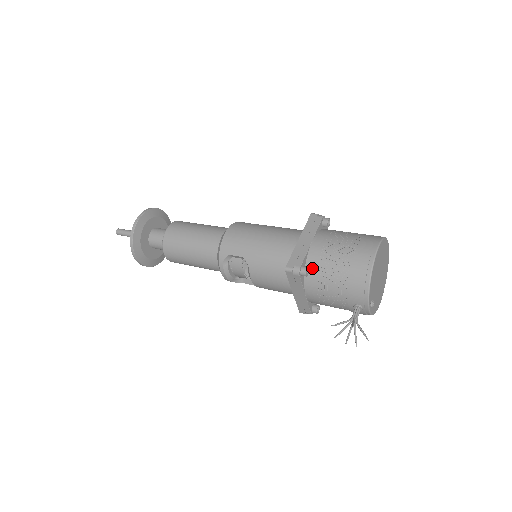
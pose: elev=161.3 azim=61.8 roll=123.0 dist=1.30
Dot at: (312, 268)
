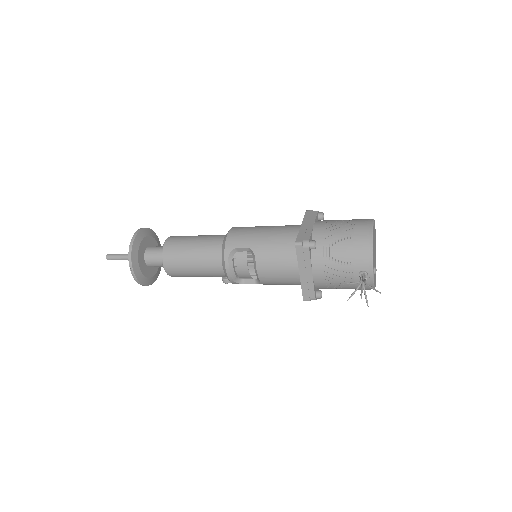
Dot at: (318, 244)
